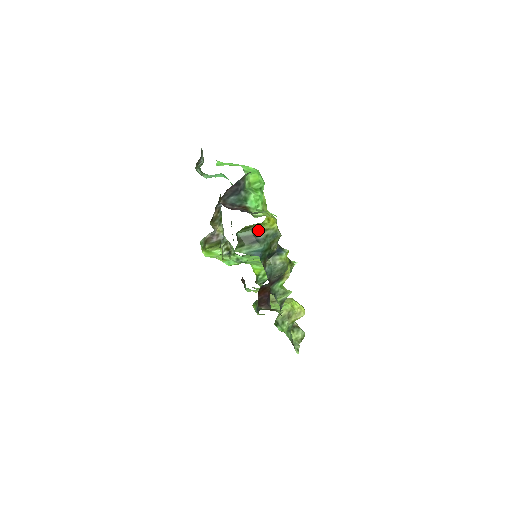
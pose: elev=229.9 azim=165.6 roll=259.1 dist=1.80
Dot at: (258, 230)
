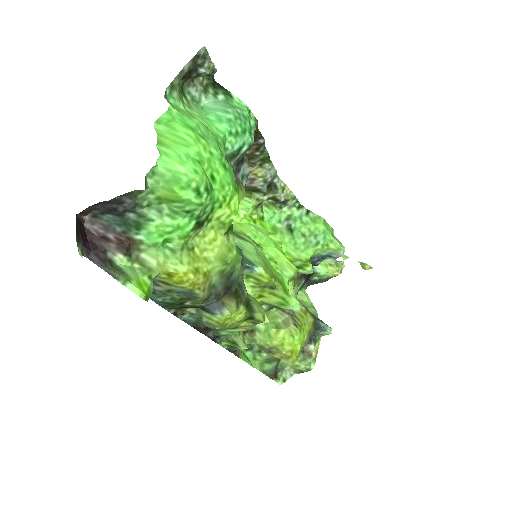
Dot at: occluded
